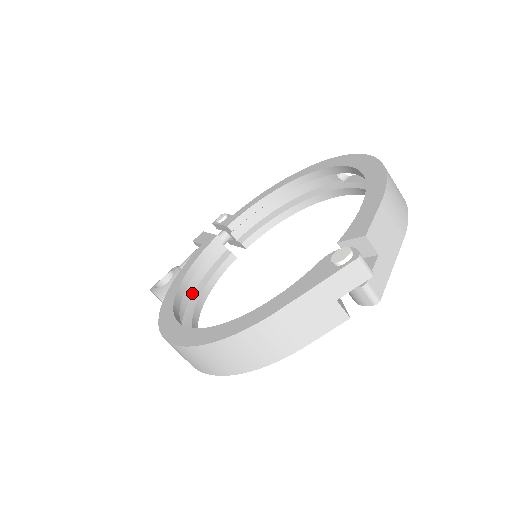
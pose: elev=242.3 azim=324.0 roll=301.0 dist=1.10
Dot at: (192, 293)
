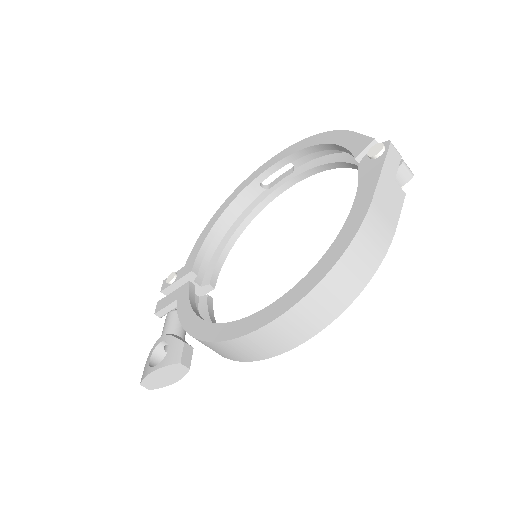
Dot at: occluded
